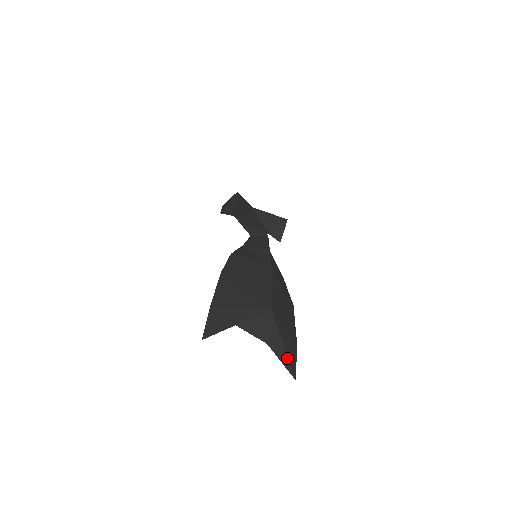
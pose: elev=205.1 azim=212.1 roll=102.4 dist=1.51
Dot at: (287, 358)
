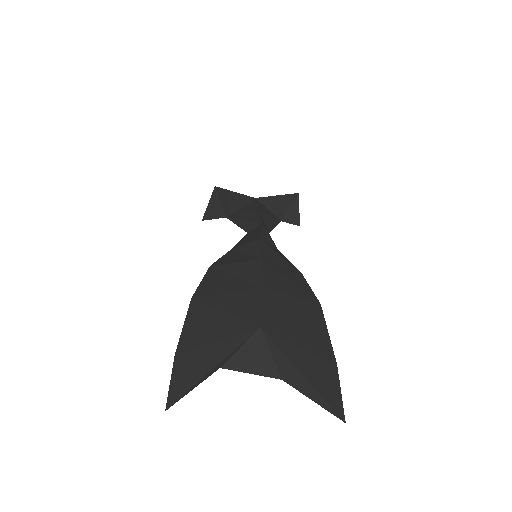
Dot at: (317, 393)
